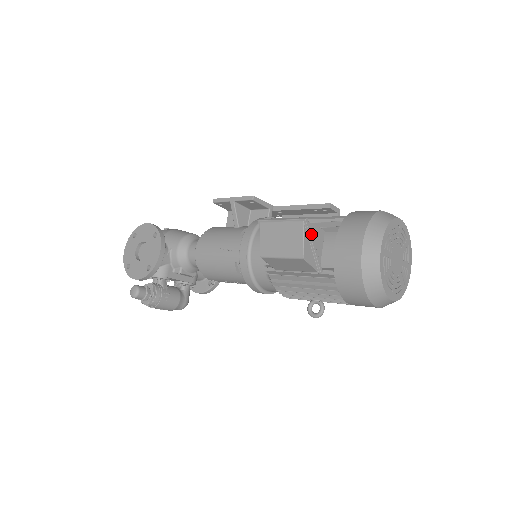
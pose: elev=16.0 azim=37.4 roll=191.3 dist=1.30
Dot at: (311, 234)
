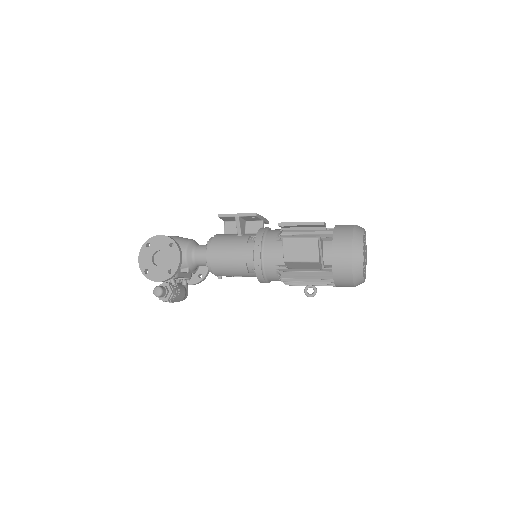
Dot at: (321, 245)
